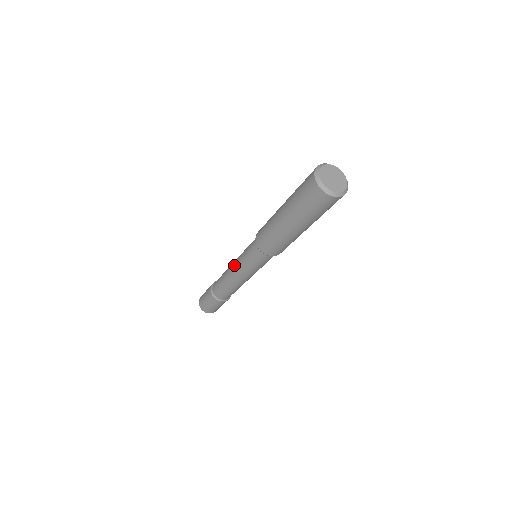
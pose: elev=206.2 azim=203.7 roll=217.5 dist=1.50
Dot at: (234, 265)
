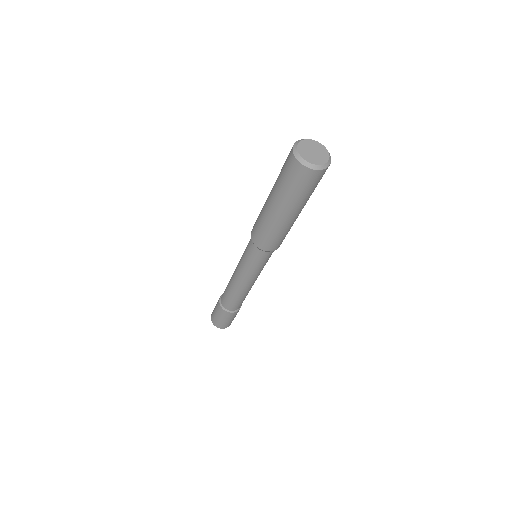
Dot at: (236, 267)
